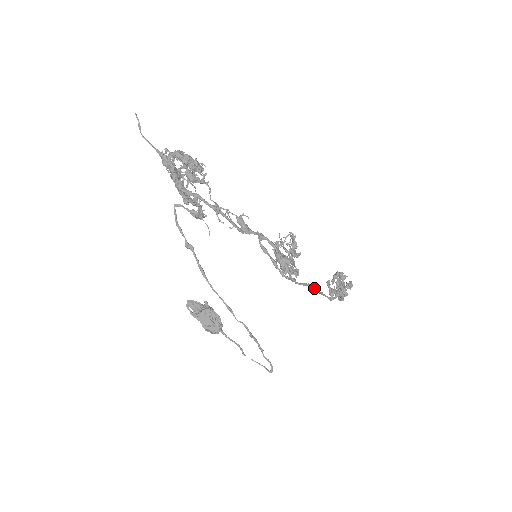
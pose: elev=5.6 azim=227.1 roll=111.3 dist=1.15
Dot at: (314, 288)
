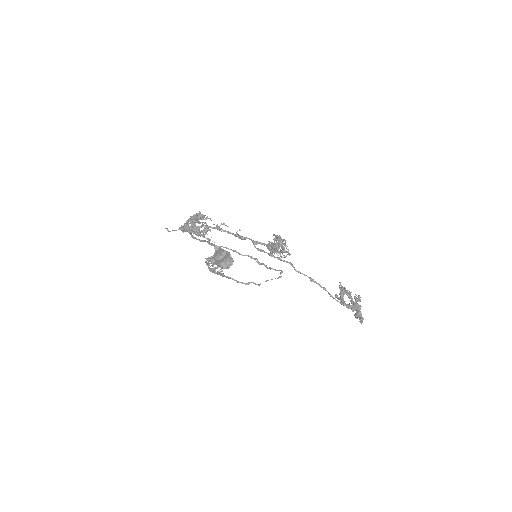
Dot at: (318, 284)
